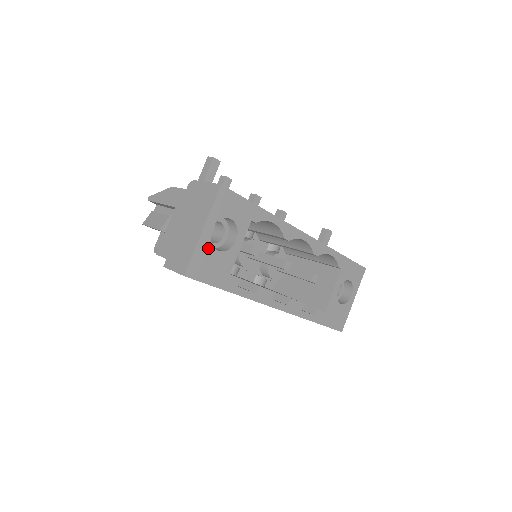
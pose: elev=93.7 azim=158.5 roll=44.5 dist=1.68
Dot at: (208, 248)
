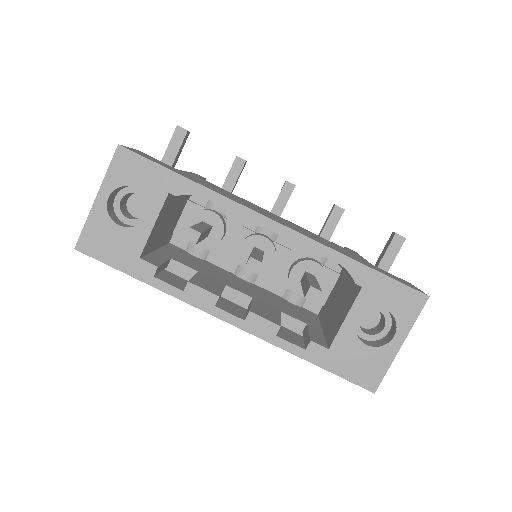
Dot at: (105, 220)
